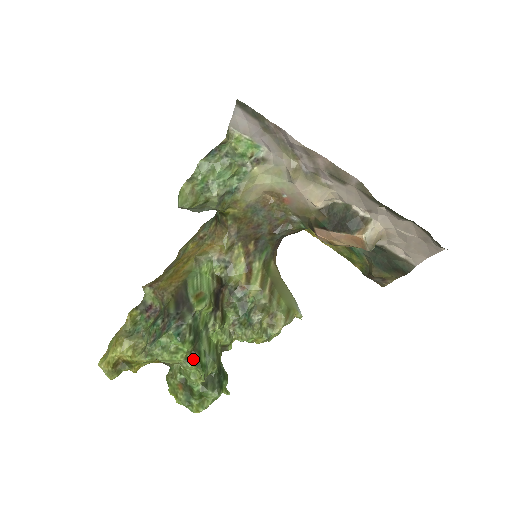
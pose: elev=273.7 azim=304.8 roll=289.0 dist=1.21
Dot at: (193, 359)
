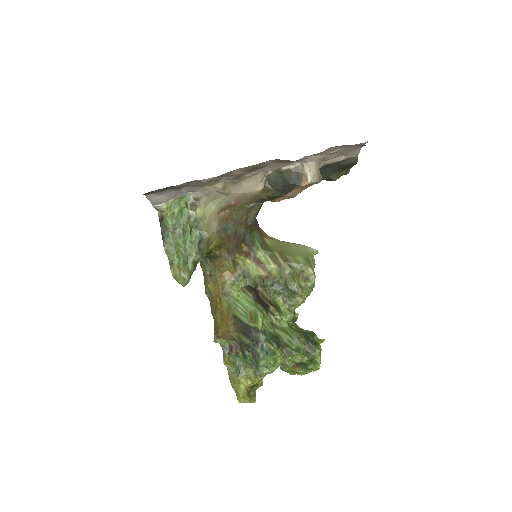
Dot at: (288, 353)
